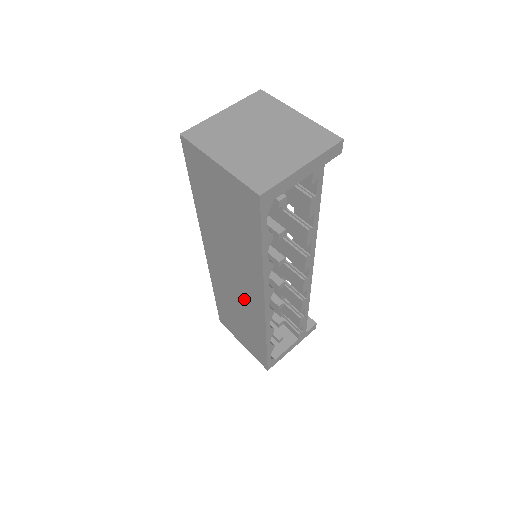
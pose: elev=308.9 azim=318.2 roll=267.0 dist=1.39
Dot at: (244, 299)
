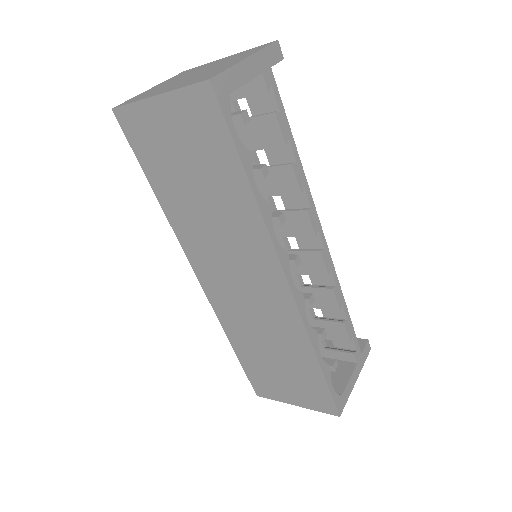
Dot at: (263, 304)
